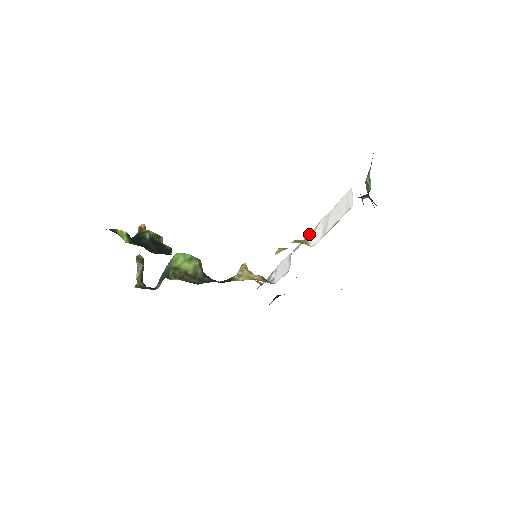
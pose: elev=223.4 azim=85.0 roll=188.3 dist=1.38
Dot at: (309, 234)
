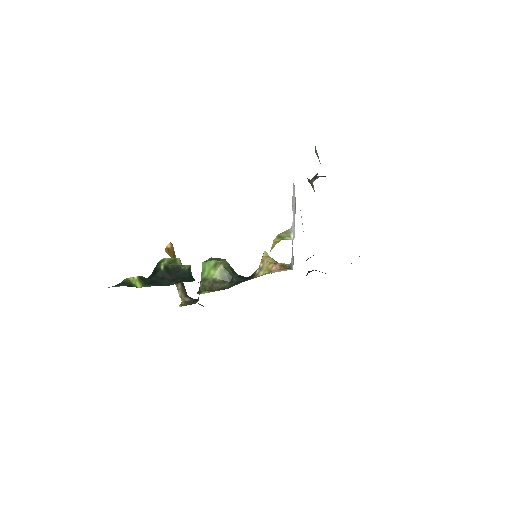
Dot at: (292, 222)
